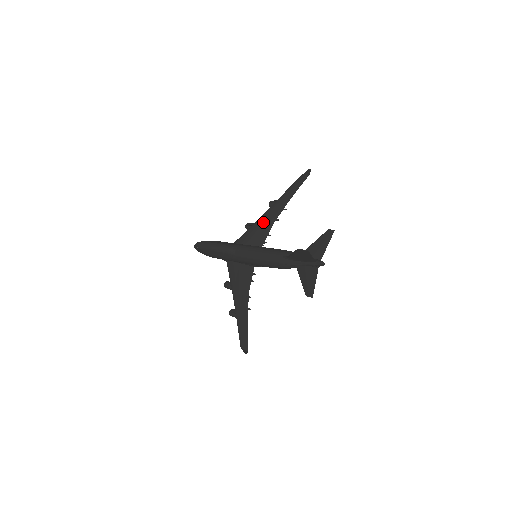
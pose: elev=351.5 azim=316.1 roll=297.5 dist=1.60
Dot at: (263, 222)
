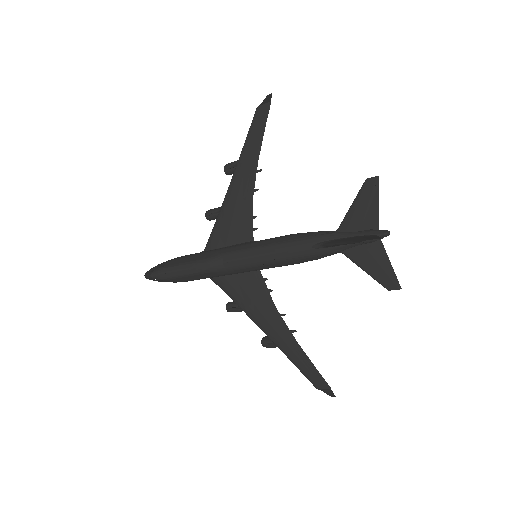
Dot at: (235, 203)
